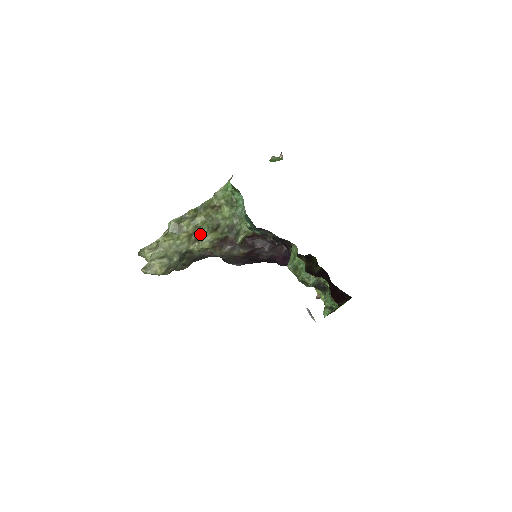
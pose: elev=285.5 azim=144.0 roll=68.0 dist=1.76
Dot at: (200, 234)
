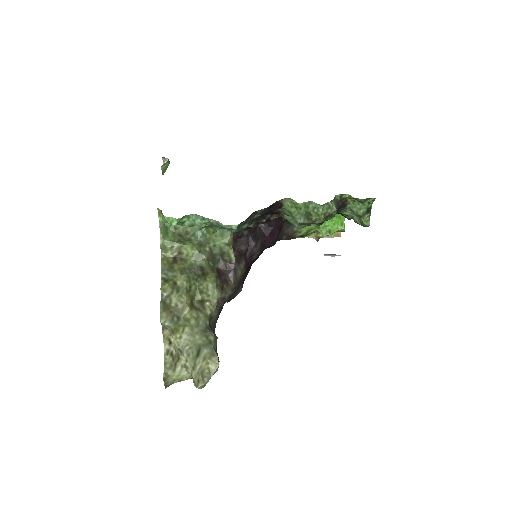
Dot at: (197, 294)
